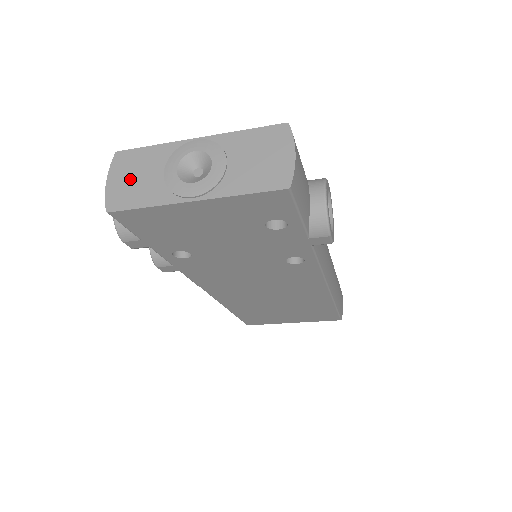
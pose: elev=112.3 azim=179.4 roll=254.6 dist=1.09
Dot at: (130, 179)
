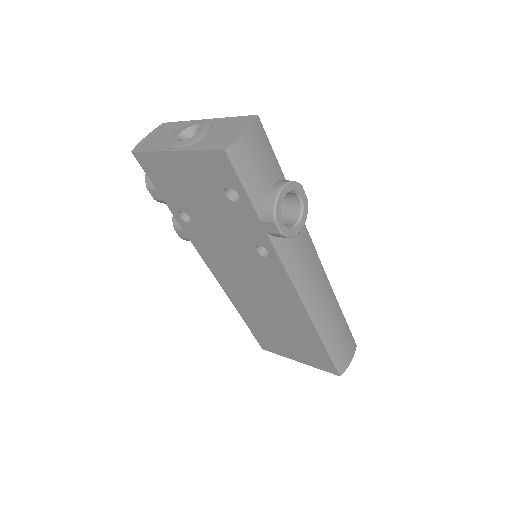
Dot at: (156, 137)
